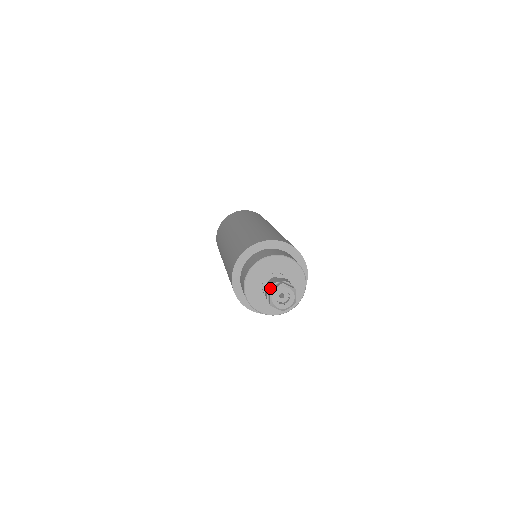
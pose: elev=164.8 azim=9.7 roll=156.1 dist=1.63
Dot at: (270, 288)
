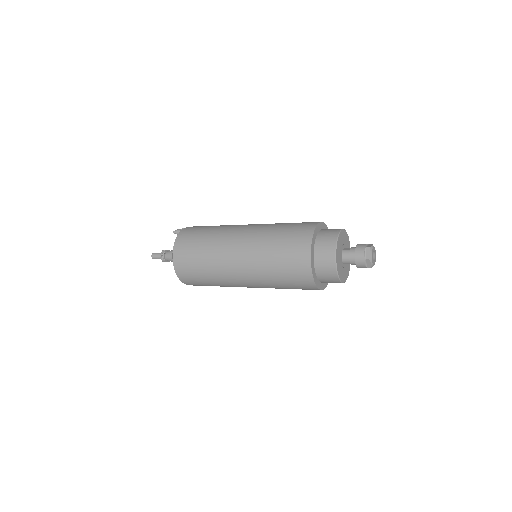
Dot at: (365, 257)
